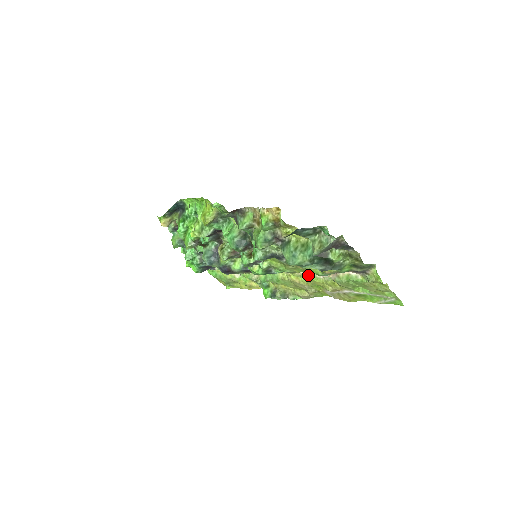
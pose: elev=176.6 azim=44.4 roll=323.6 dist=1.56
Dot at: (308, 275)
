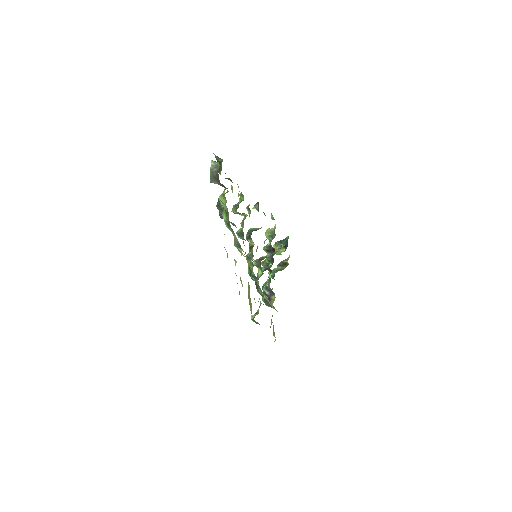
Dot at: occluded
